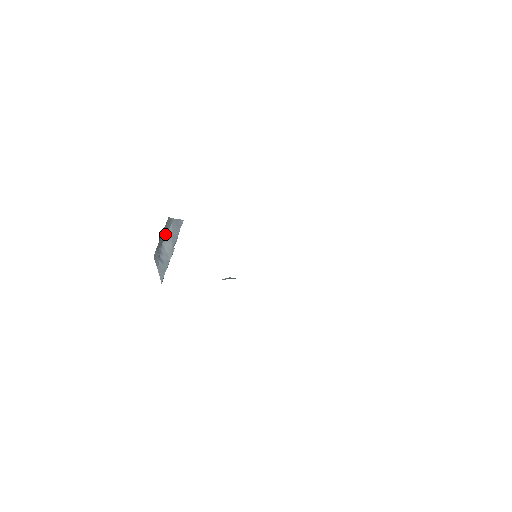
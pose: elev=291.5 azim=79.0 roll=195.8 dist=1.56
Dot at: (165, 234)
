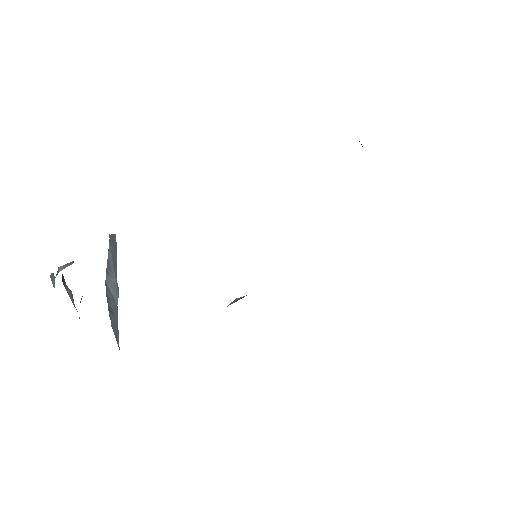
Dot at: occluded
